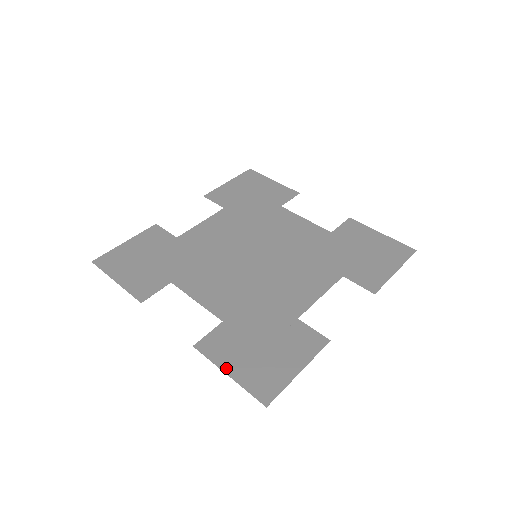
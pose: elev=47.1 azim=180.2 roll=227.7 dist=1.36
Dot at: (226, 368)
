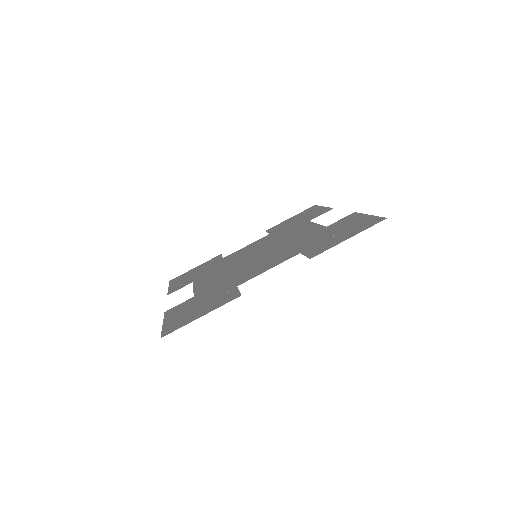
Dot at: (166, 320)
